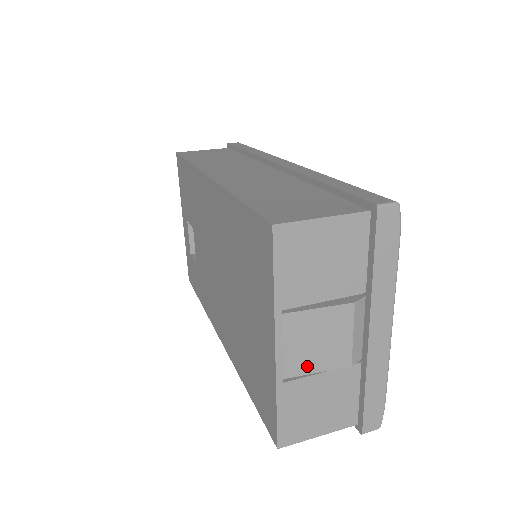
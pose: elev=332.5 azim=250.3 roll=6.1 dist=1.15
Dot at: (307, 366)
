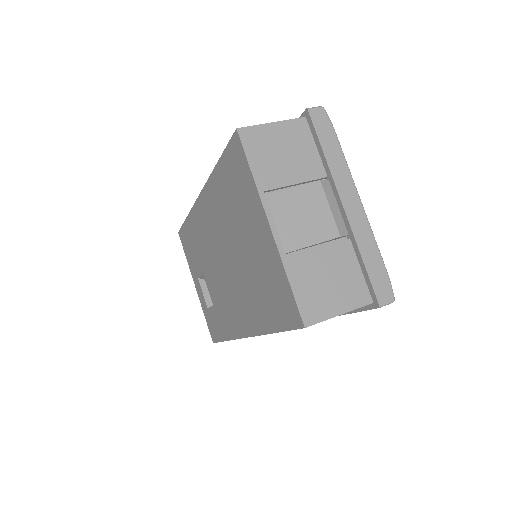
Dot at: (302, 240)
